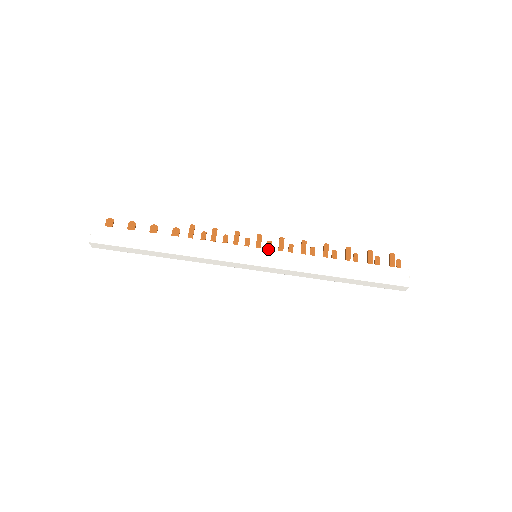
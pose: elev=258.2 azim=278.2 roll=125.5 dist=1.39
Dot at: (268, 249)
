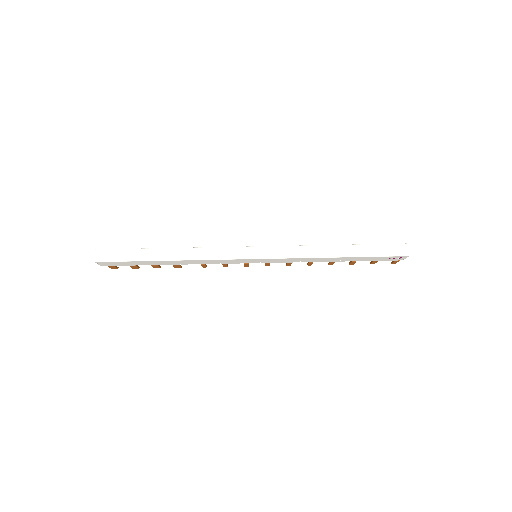
Dot at: occluded
